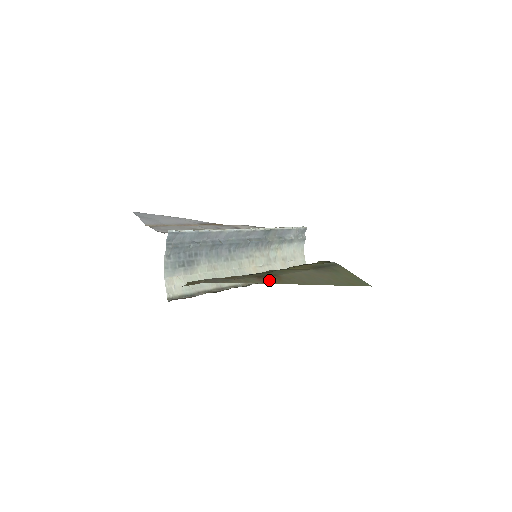
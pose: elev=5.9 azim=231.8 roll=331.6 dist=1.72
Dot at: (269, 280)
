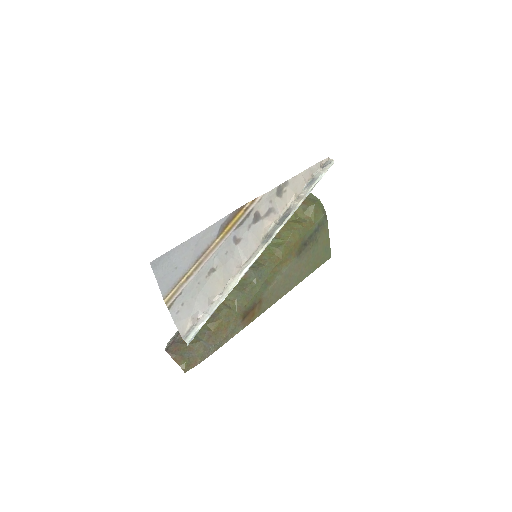
Dot at: (251, 317)
